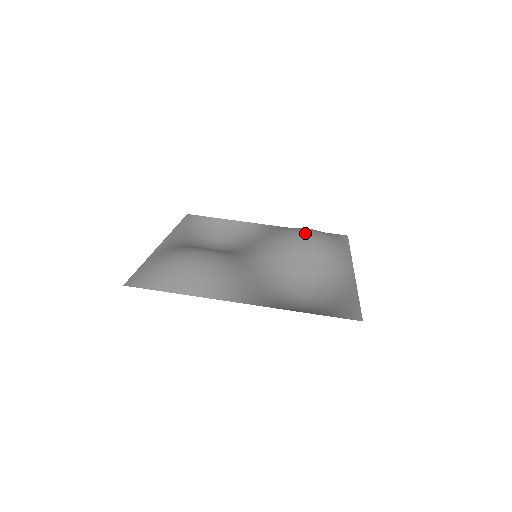
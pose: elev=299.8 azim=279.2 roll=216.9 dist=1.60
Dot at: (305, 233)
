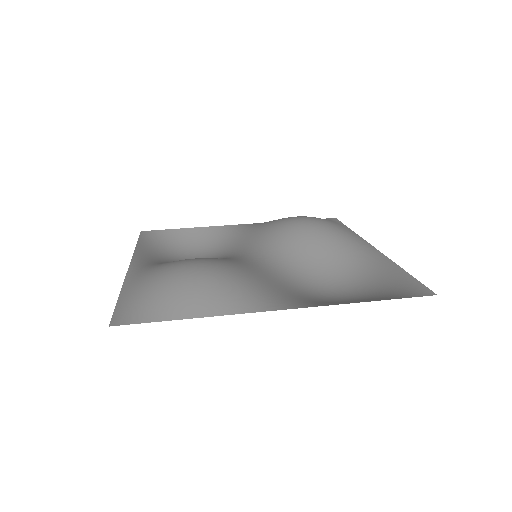
Dot at: (299, 220)
